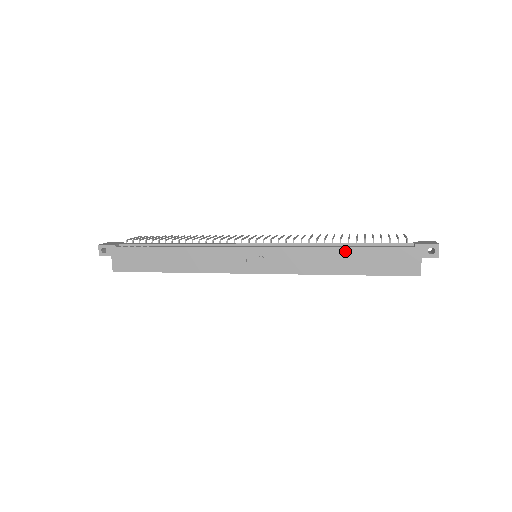
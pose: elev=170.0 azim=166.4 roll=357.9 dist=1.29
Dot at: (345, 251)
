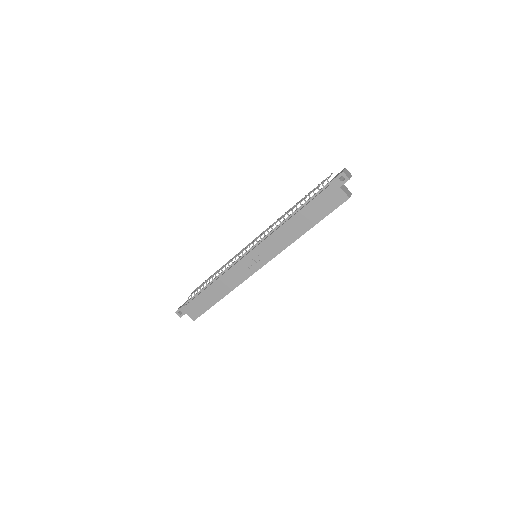
Dot at: (296, 217)
